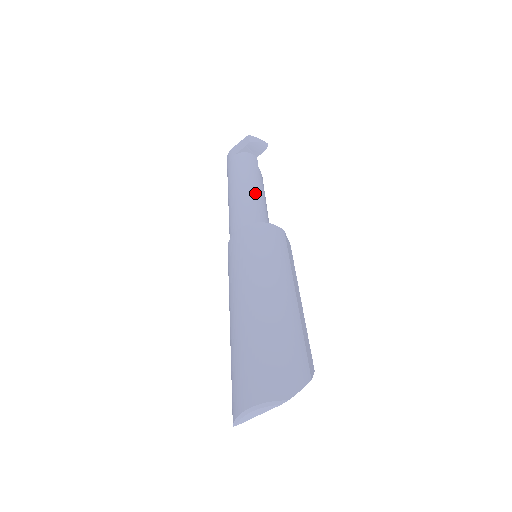
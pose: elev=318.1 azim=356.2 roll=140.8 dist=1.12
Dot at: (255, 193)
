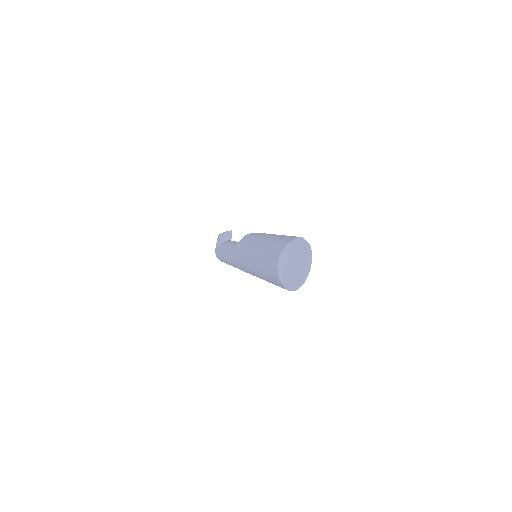
Dot at: occluded
